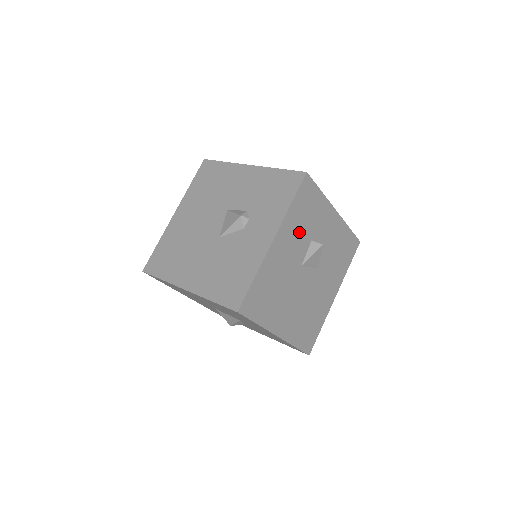
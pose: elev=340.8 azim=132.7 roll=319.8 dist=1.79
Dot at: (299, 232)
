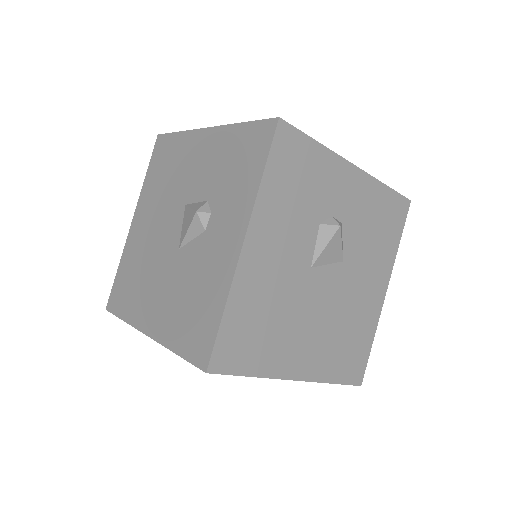
Dot at: (292, 217)
